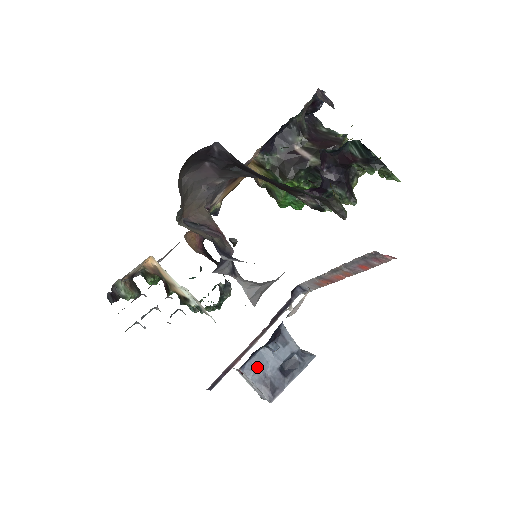
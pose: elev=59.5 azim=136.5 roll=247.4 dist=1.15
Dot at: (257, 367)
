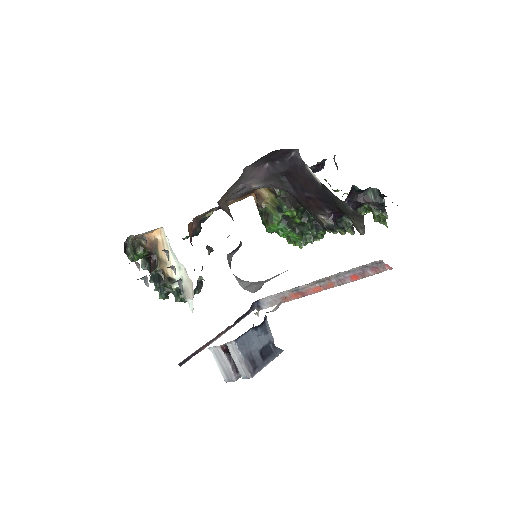
Dot at: (246, 344)
